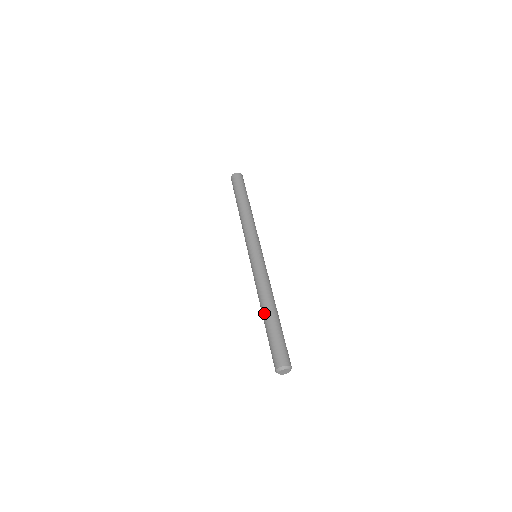
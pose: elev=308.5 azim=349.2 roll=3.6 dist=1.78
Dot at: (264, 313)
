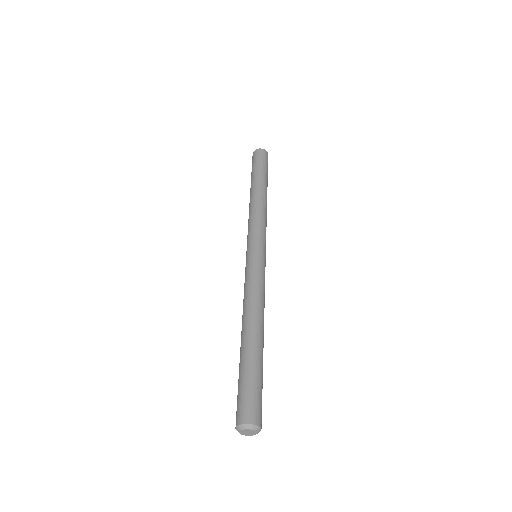
Dot at: (244, 336)
